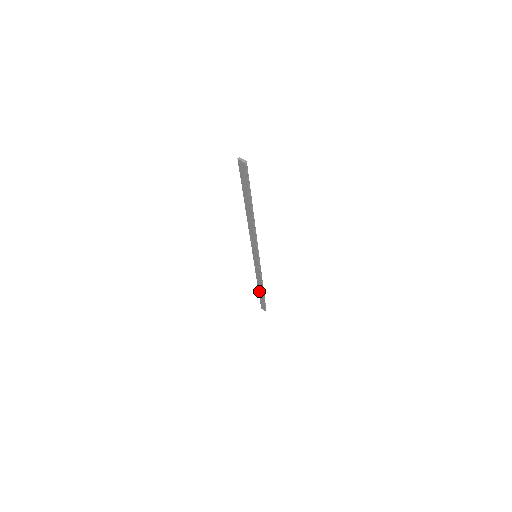
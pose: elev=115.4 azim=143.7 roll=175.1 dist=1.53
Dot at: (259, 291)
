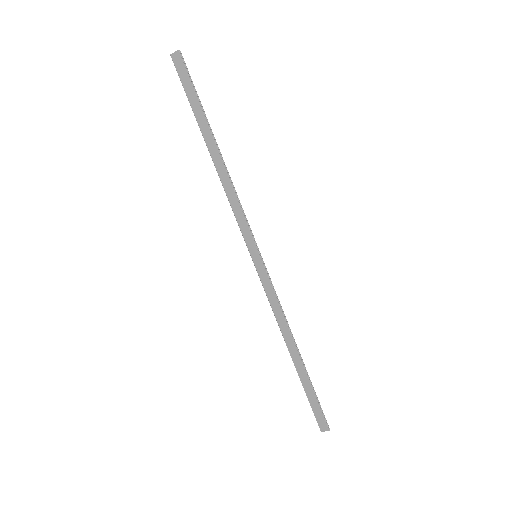
Dot at: (296, 367)
